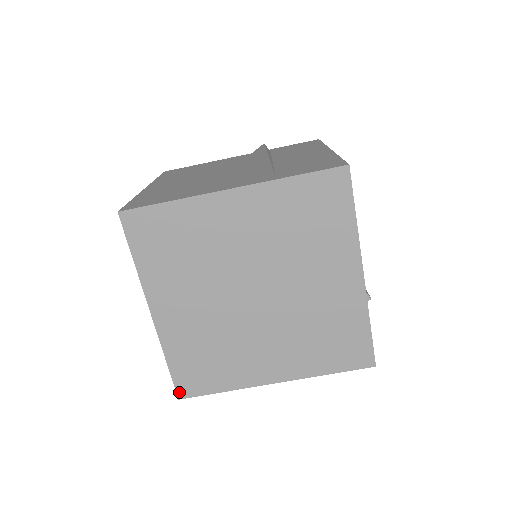
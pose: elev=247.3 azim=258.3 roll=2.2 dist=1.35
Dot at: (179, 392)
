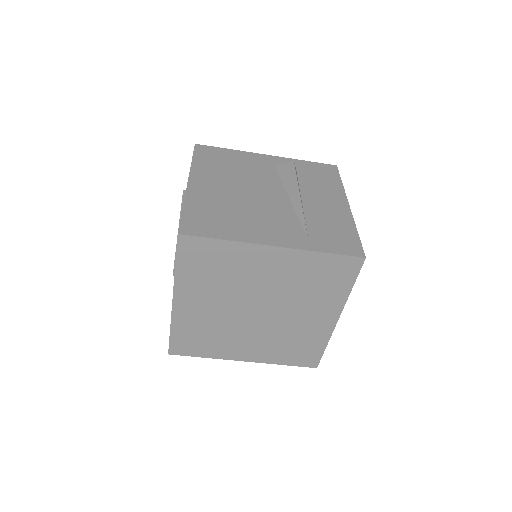
Dot at: (171, 350)
